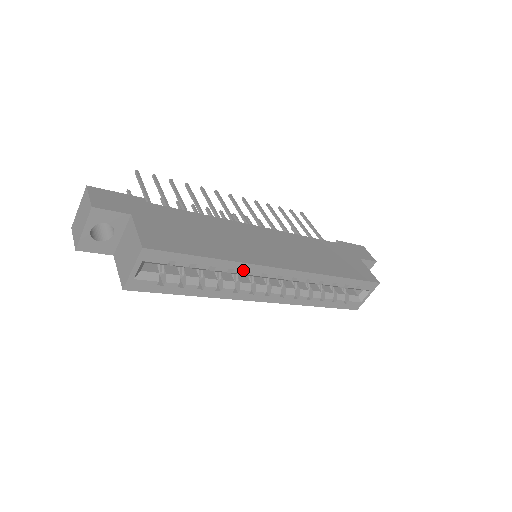
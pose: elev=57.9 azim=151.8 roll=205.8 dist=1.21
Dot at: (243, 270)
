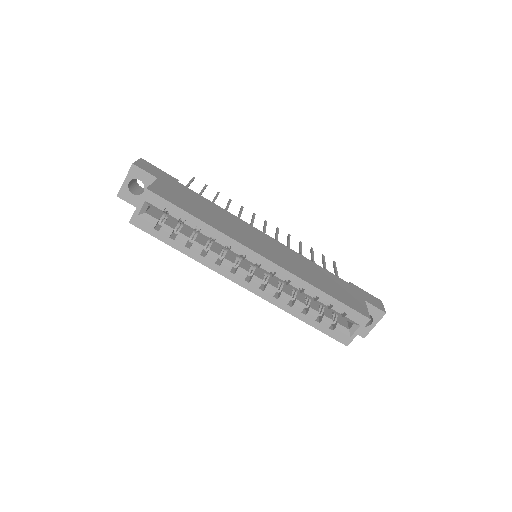
Dot at: (224, 242)
